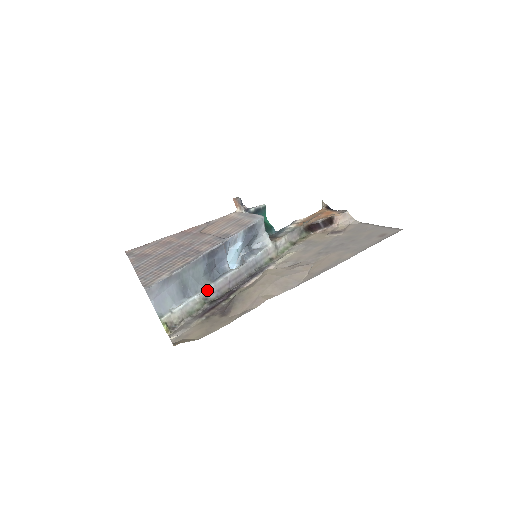
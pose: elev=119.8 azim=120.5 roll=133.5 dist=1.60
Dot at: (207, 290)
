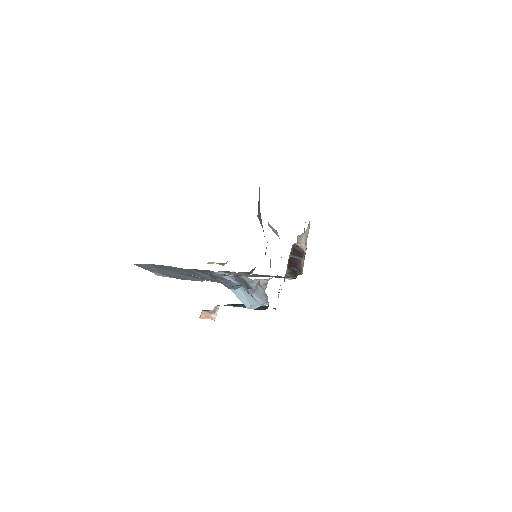
Dot at: occluded
